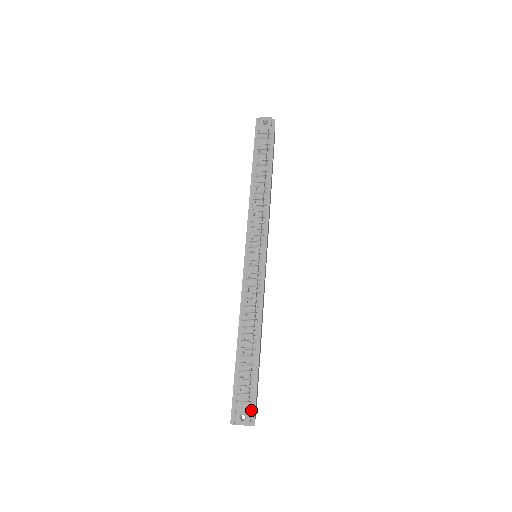
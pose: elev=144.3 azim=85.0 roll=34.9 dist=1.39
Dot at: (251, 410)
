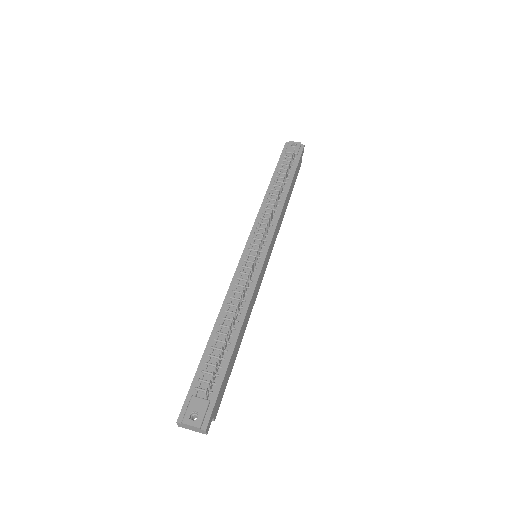
Dot at: (207, 411)
